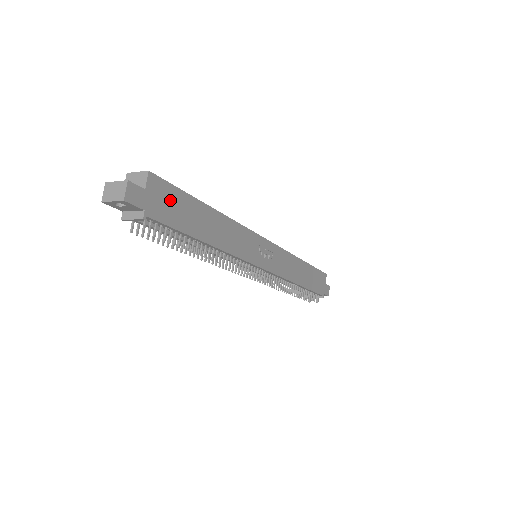
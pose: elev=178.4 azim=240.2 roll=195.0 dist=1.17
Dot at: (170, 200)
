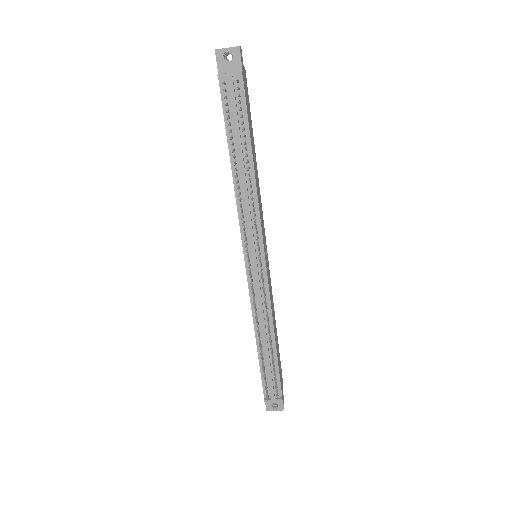
Dot at: (247, 99)
